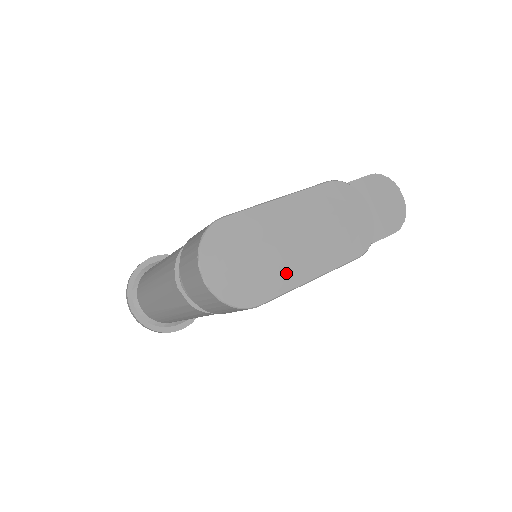
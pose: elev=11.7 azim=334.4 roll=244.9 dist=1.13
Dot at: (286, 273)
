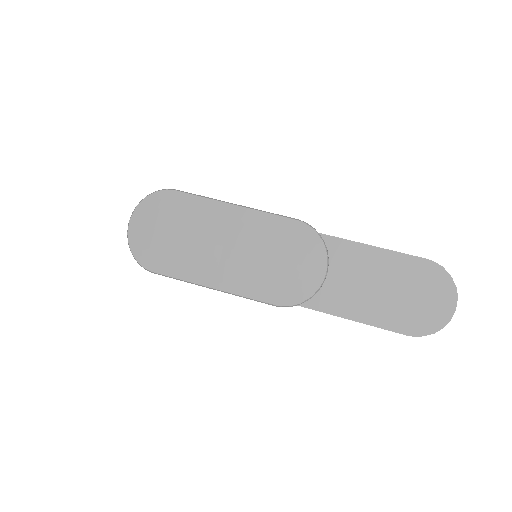
Dot at: (193, 266)
